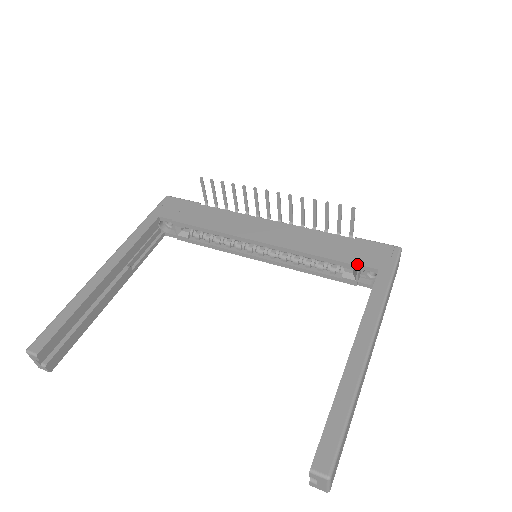
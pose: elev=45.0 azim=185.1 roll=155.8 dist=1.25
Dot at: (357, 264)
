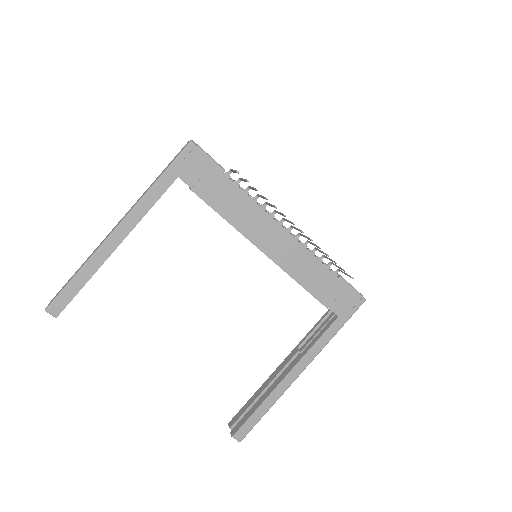
Dot at: (327, 307)
